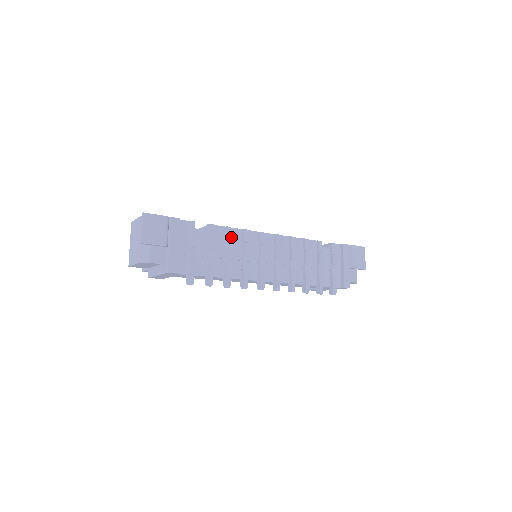
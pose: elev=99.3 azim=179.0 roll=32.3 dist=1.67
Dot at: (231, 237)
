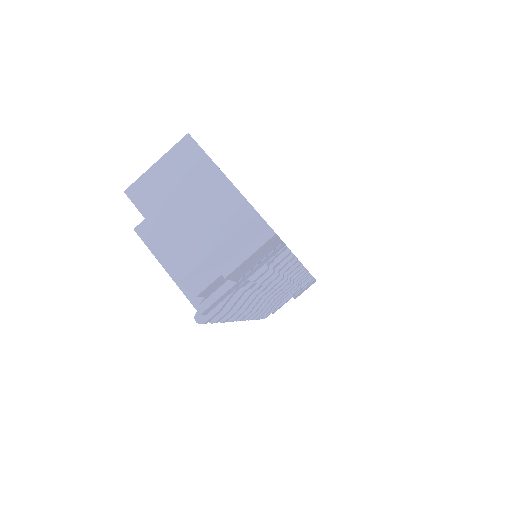
Dot at: occluded
